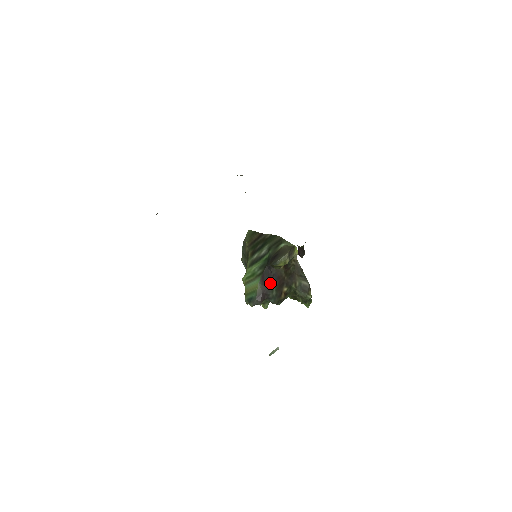
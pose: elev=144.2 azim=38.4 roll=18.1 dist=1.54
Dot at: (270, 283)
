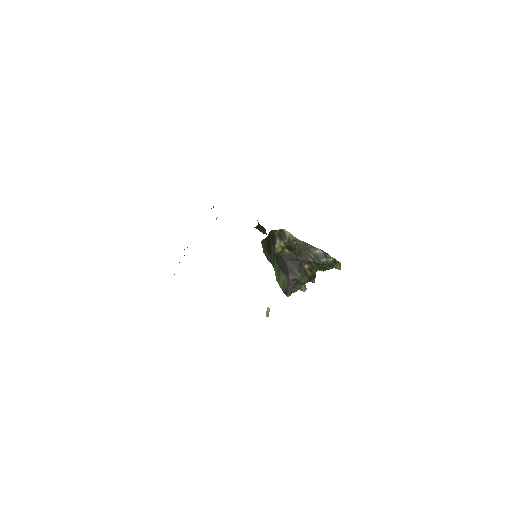
Dot at: (289, 269)
